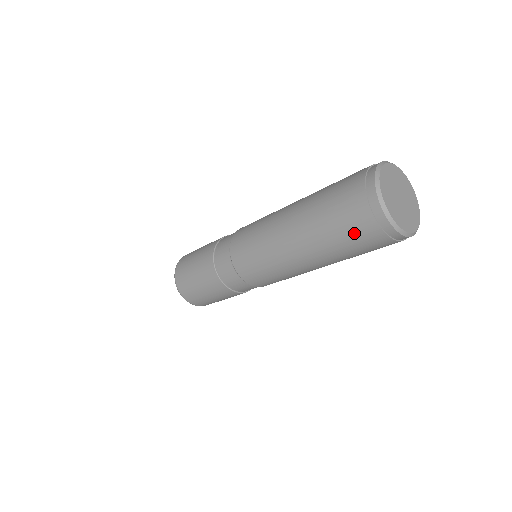
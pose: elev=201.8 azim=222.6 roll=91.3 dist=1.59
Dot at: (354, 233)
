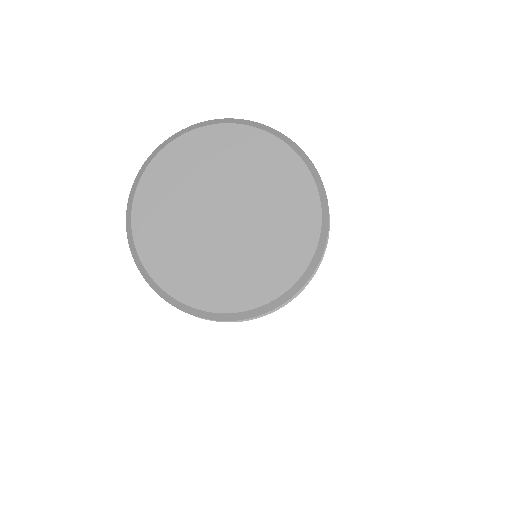
Dot at: occluded
